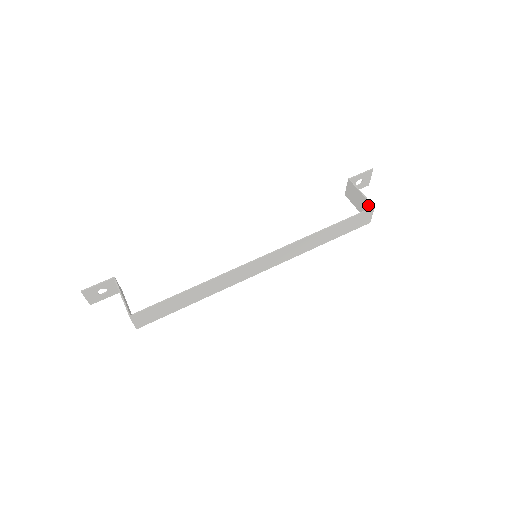
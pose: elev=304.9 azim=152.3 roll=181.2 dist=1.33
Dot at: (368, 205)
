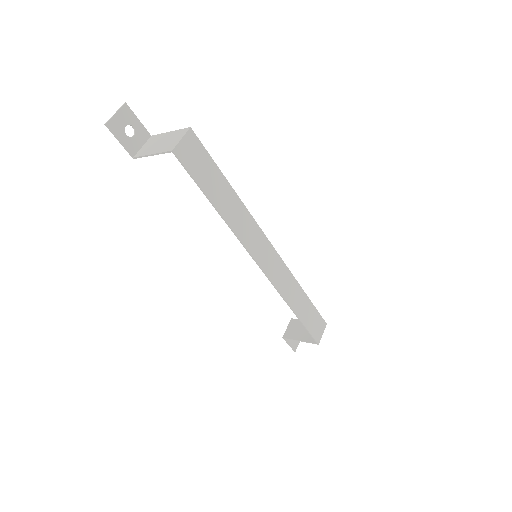
Dot at: occluded
